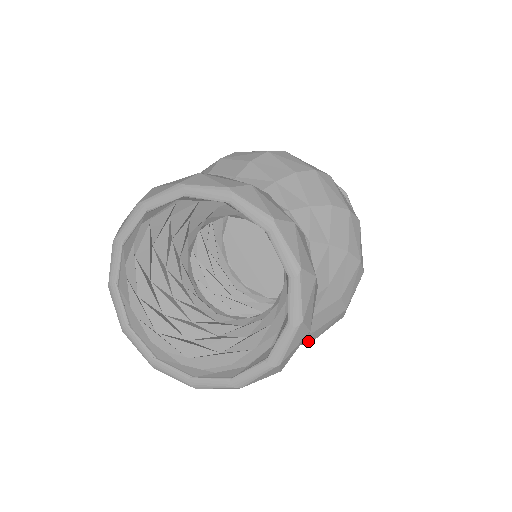
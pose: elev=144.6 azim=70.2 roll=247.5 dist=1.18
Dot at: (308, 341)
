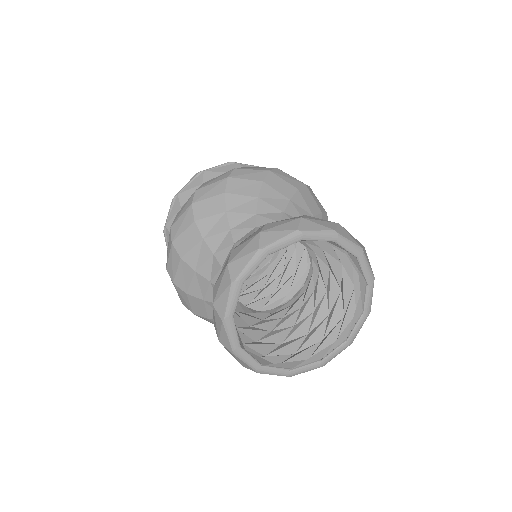
Dot at: occluded
